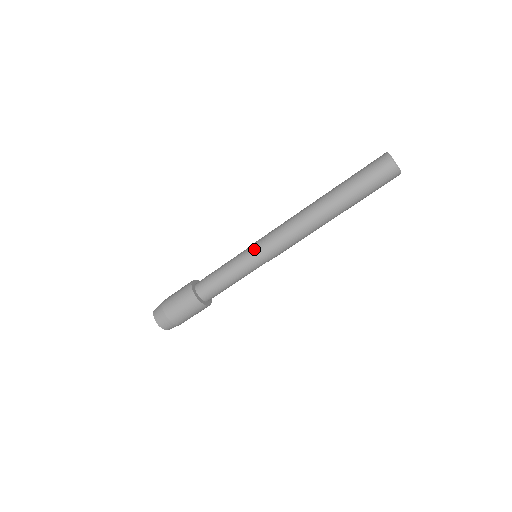
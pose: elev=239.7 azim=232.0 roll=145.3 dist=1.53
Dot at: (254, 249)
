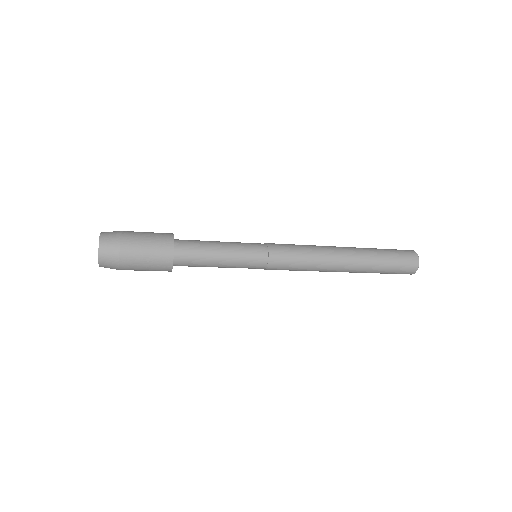
Dot at: (263, 268)
